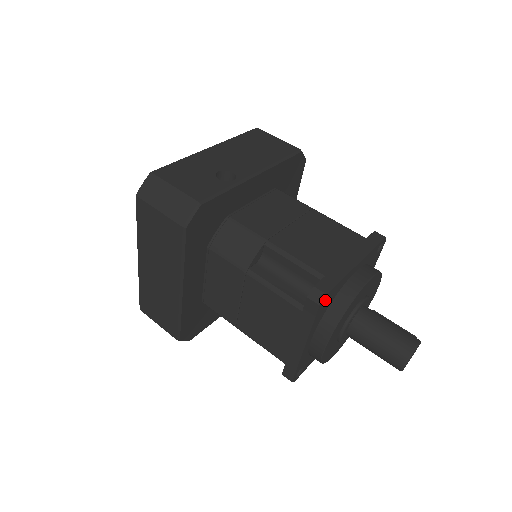
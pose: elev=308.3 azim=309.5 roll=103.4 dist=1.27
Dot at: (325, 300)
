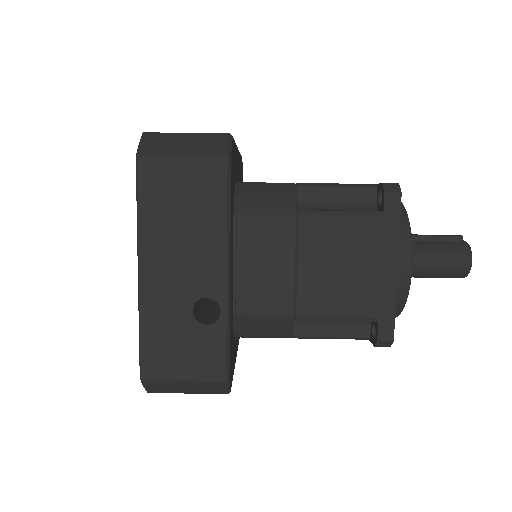
Dot at: occluded
